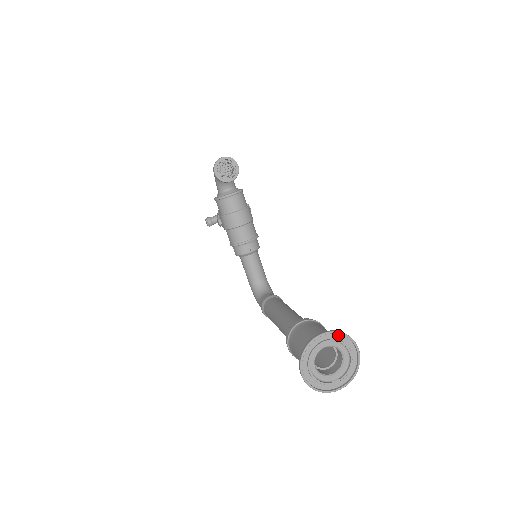
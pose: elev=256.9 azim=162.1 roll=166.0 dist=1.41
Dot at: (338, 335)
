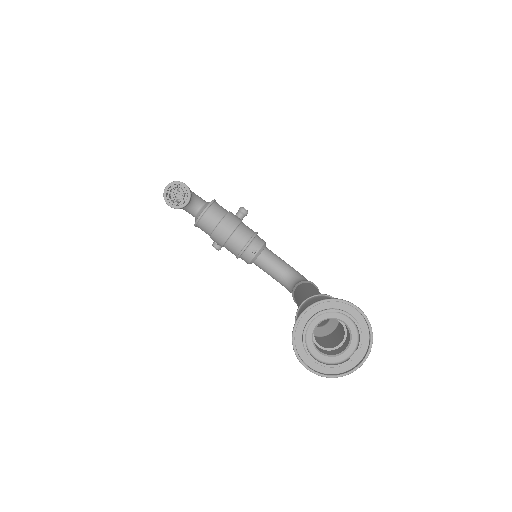
Dot at: (322, 305)
